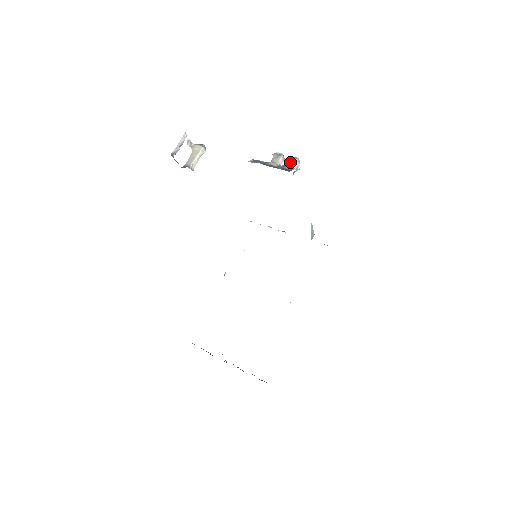
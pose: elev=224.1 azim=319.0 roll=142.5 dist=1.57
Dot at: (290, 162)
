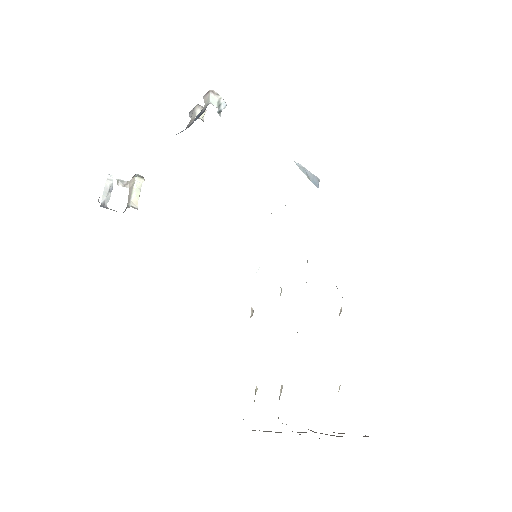
Dot at: (205, 103)
